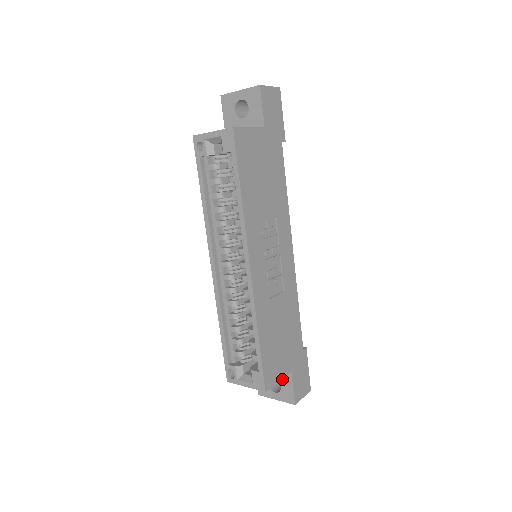
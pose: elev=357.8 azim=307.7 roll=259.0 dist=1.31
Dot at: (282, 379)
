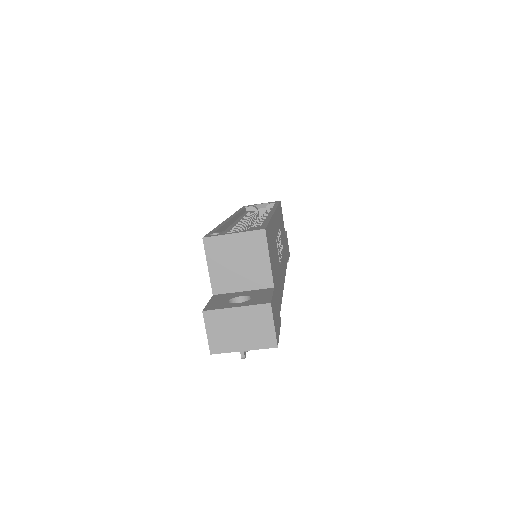
Dot at: (256, 294)
